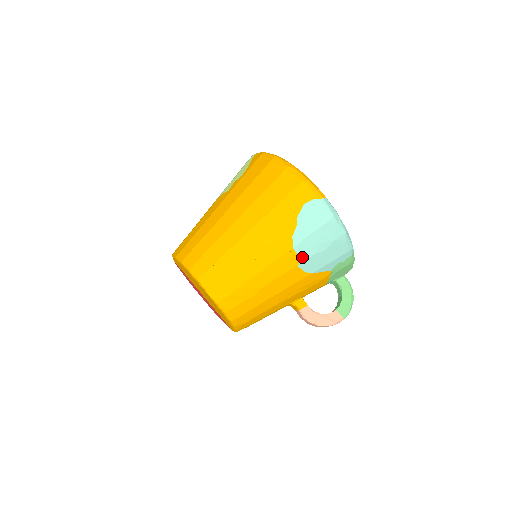
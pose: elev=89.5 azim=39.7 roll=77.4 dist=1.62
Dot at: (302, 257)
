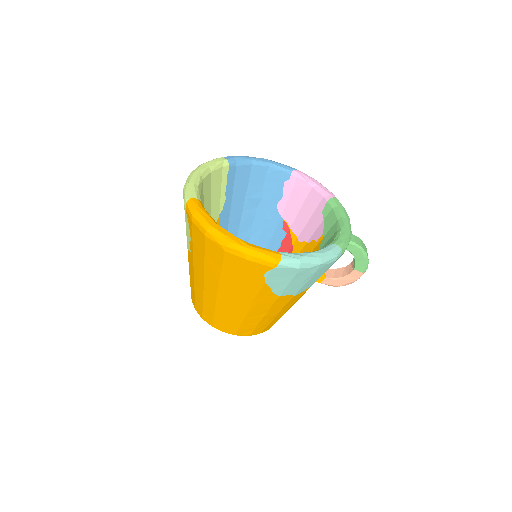
Dot at: (293, 293)
